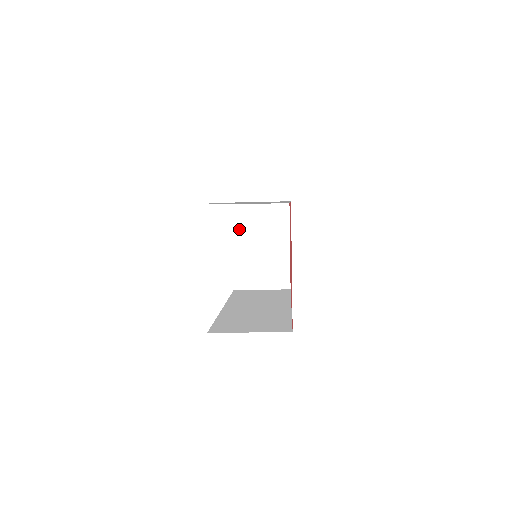
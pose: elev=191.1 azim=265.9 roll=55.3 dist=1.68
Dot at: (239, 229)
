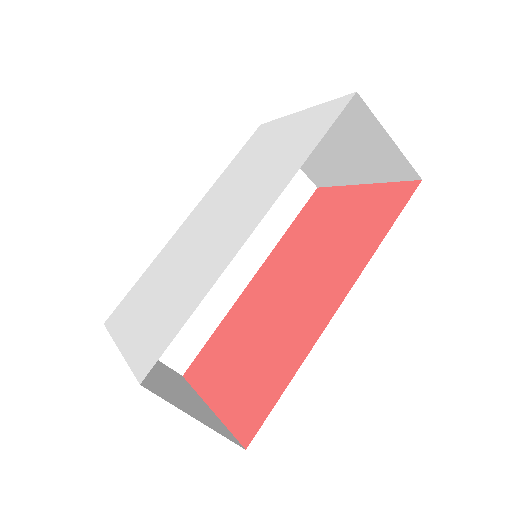
Dot at: occluded
